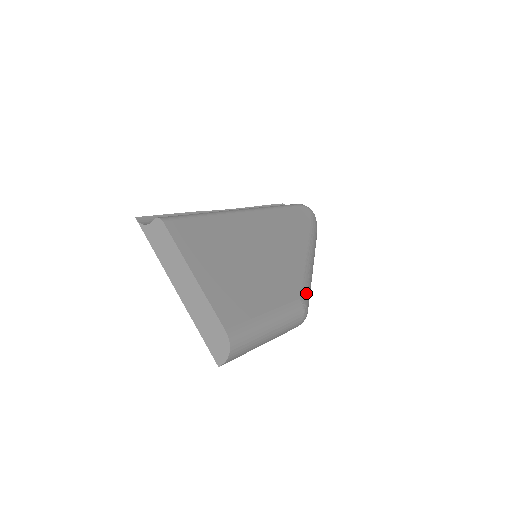
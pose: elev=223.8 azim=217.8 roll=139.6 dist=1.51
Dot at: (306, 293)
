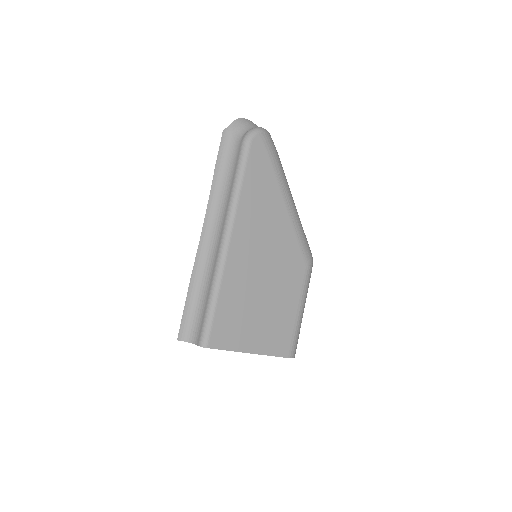
Dot at: (306, 250)
